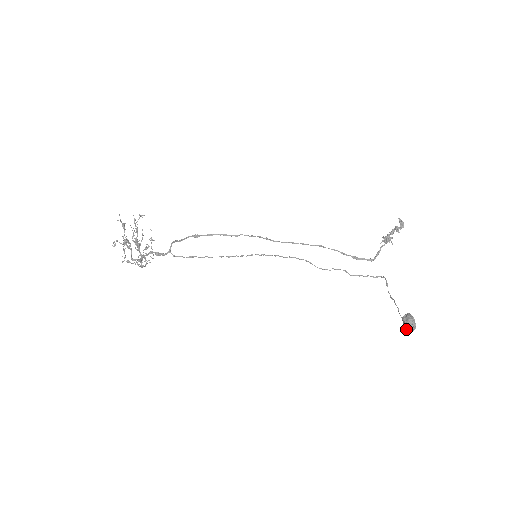
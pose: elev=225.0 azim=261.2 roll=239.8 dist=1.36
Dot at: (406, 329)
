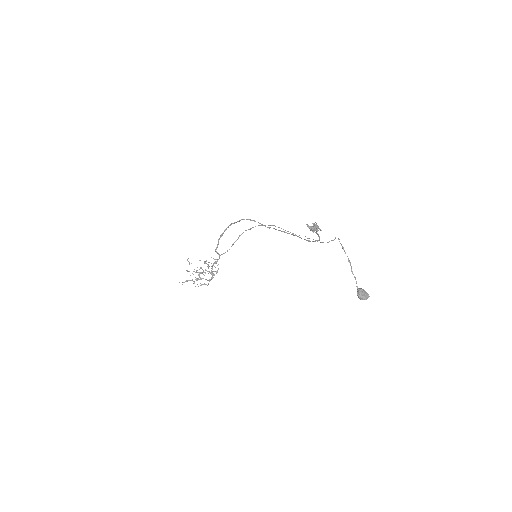
Dot at: occluded
